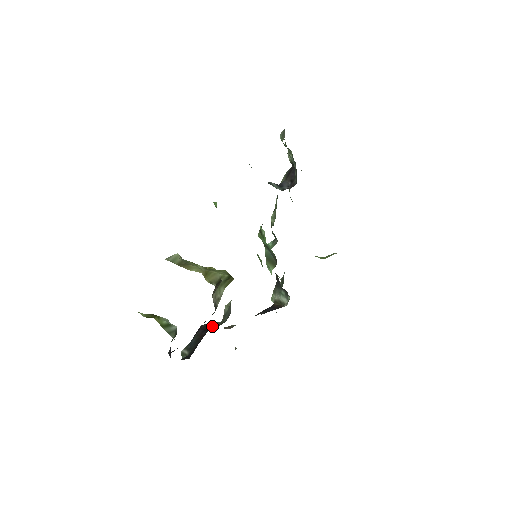
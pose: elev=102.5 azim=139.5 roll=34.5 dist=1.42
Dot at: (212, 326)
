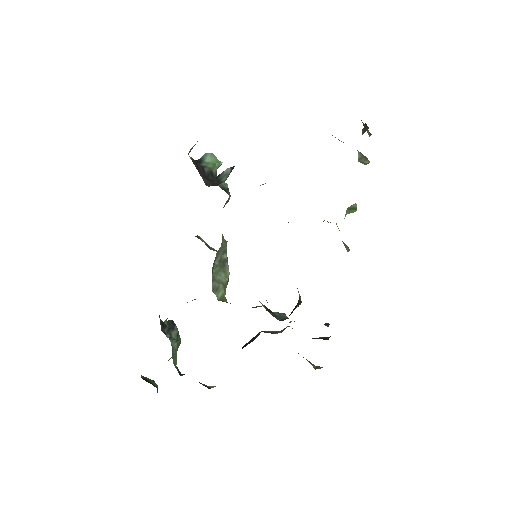
Dot at: (253, 339)
